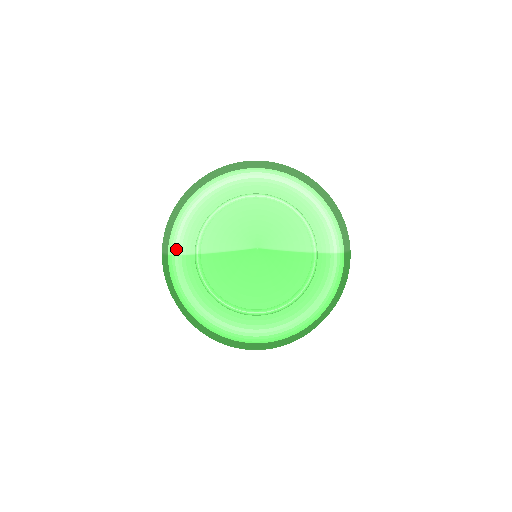
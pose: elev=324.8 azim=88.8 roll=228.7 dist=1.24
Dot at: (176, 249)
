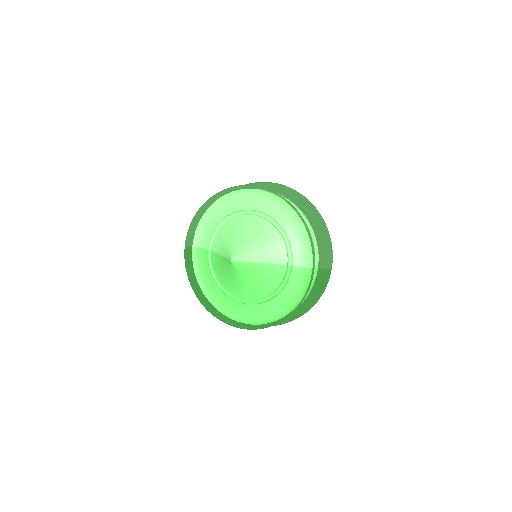
Dot at: (199, 243)
